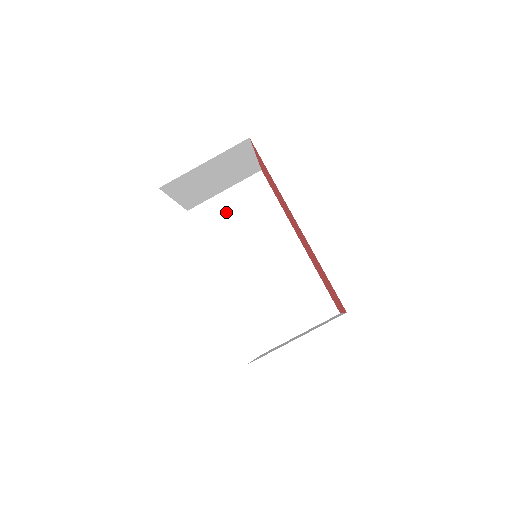
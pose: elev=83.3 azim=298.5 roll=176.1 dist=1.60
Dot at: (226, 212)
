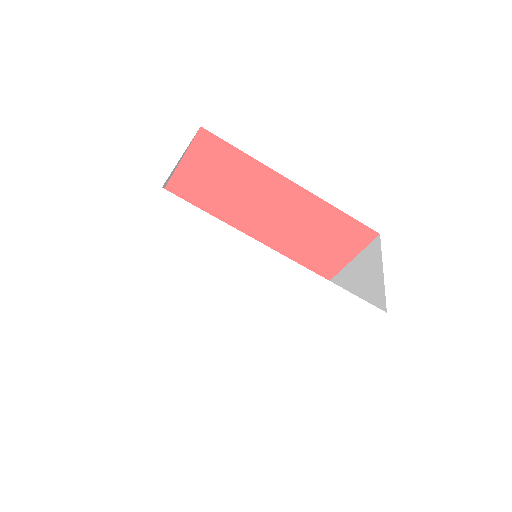
Dot at: occluded
